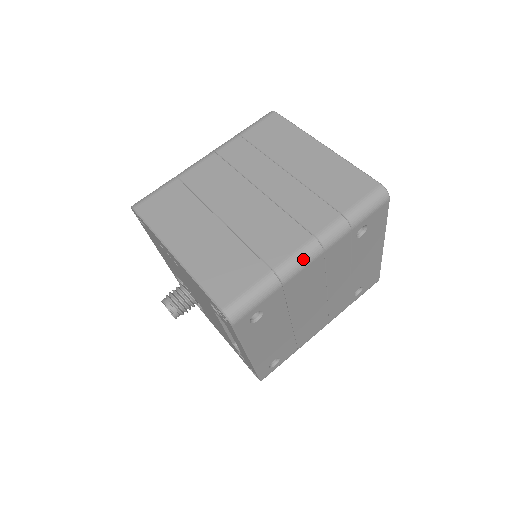
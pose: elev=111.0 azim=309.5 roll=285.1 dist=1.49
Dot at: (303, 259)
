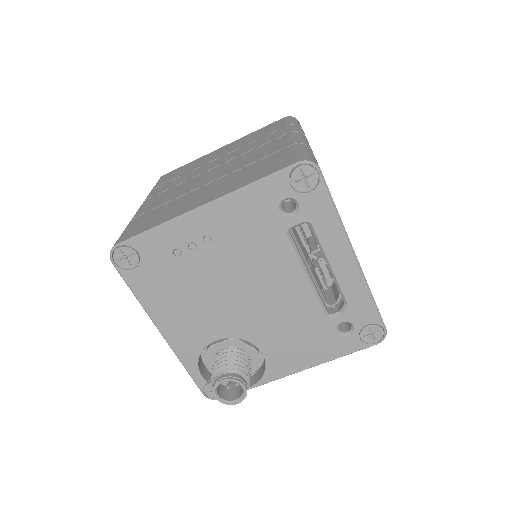
Dot at: (302, 137)
